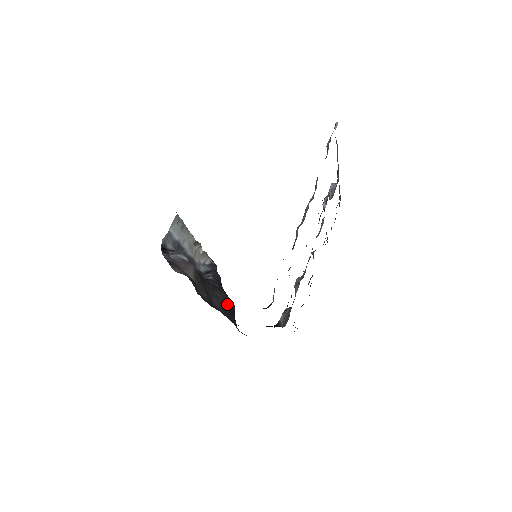
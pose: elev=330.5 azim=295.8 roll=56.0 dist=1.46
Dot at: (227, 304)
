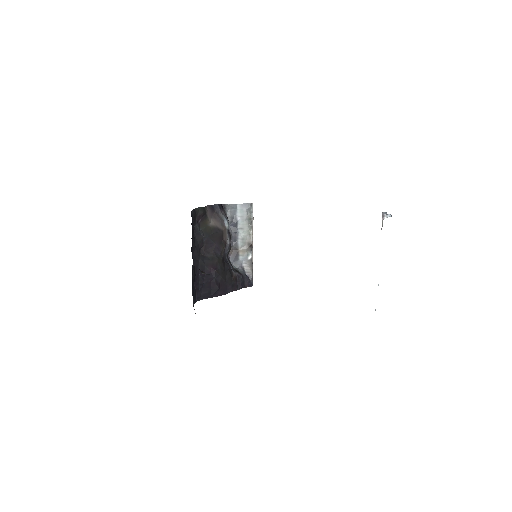
Dot at: (212, 269)
